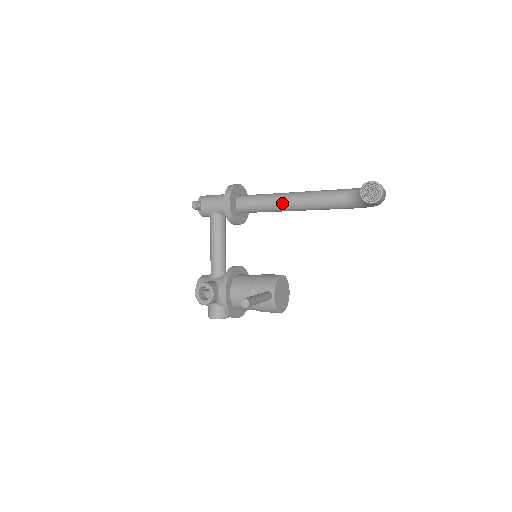
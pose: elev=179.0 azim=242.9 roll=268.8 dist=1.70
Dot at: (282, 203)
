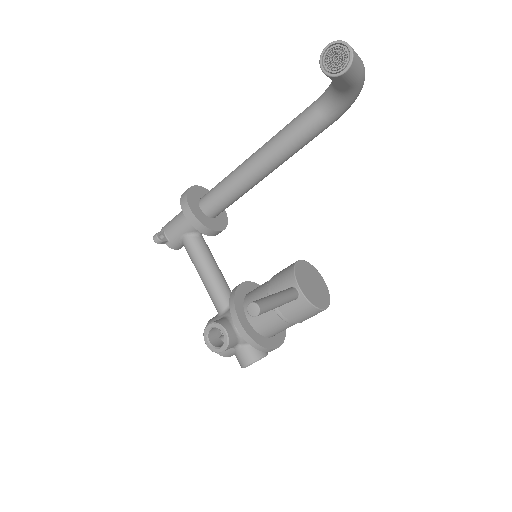
Dot at: (249, 170)
